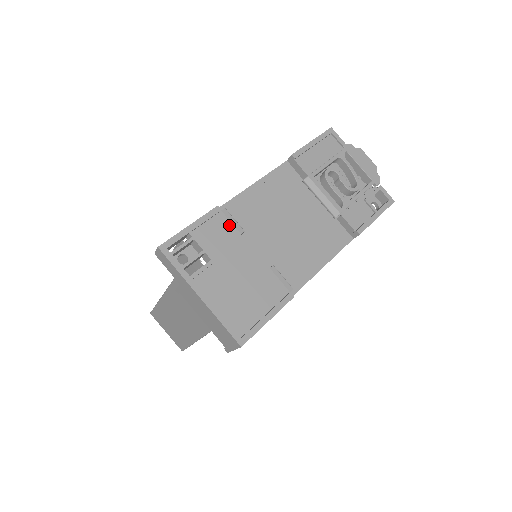
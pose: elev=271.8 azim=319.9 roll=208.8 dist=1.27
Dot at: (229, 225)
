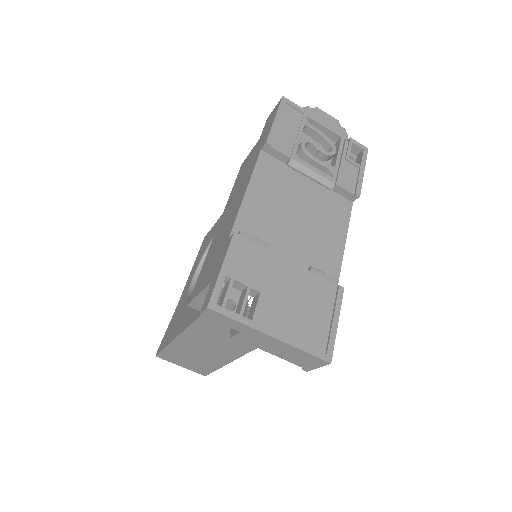
Dot at: (254, 247)
